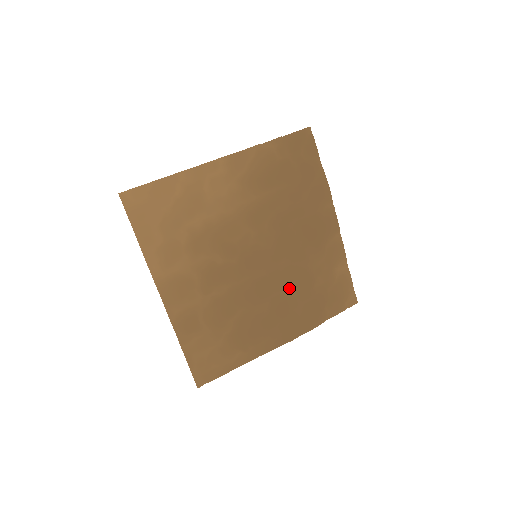
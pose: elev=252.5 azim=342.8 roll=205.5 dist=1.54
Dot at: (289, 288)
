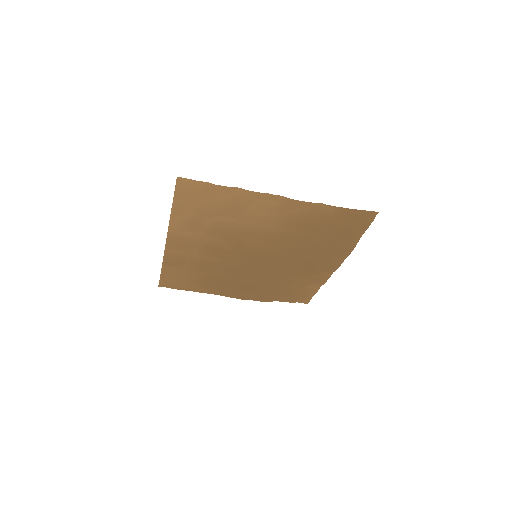
Dot at: (264, 280)
